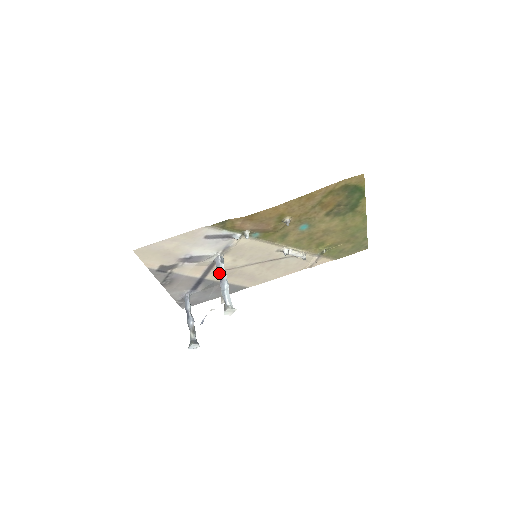
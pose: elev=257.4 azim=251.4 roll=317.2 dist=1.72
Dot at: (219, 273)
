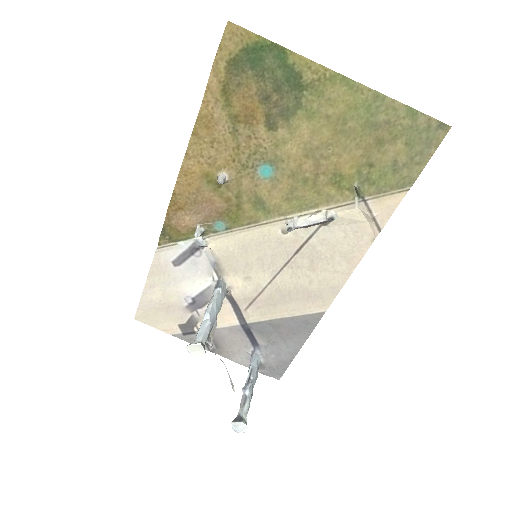
Dot at: occluded
